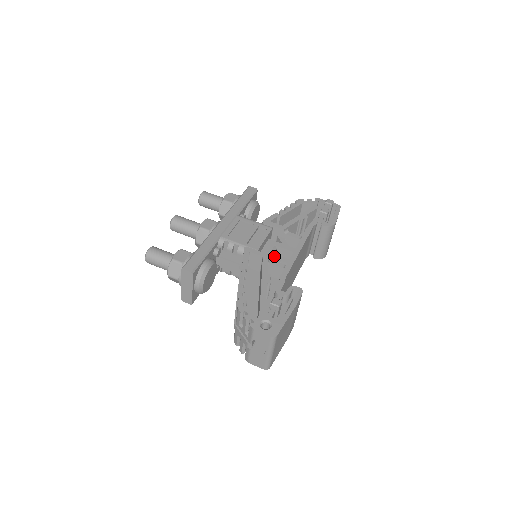
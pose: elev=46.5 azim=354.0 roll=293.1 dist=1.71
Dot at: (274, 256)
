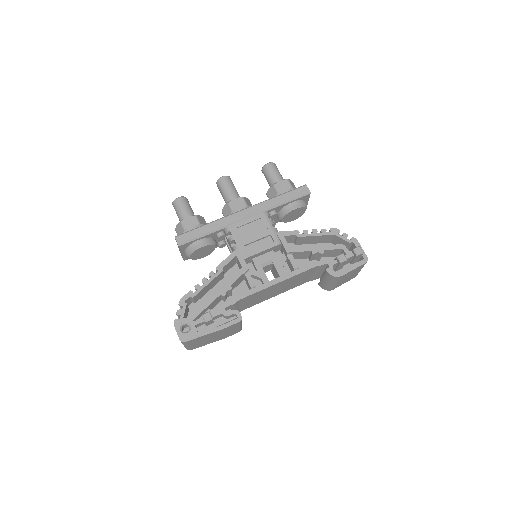
Dot at: (260, 270)
